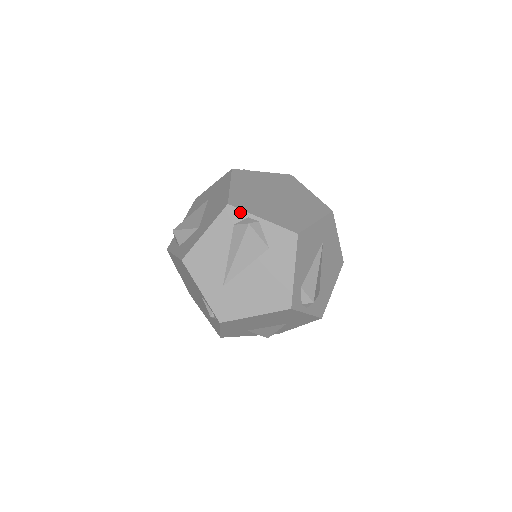
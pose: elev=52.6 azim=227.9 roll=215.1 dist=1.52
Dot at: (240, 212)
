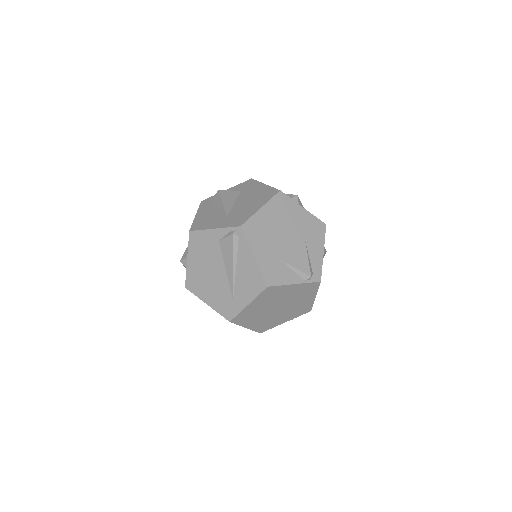
Dot at: (211, 197)
